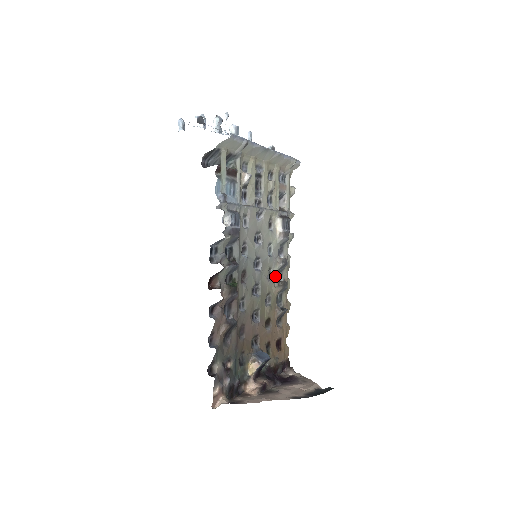
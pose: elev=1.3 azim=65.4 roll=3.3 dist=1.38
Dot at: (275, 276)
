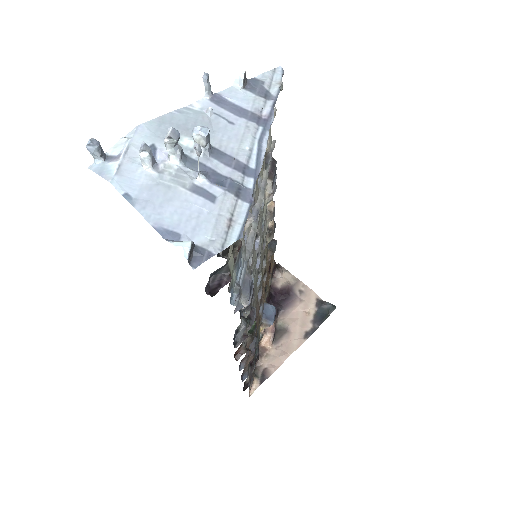
Dot at: (266, 232)
